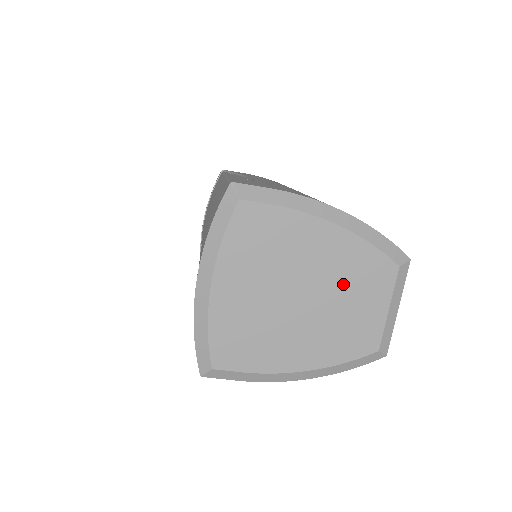
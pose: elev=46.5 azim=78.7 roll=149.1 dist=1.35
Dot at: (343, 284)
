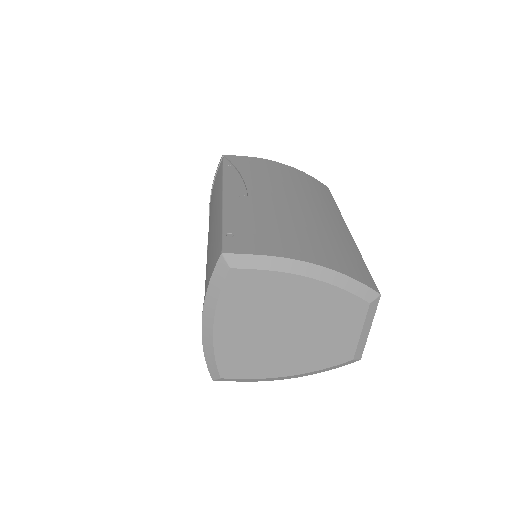
Dot at: (322, 319)
